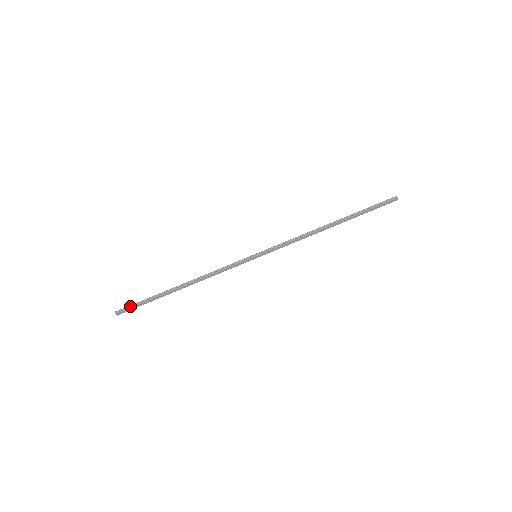
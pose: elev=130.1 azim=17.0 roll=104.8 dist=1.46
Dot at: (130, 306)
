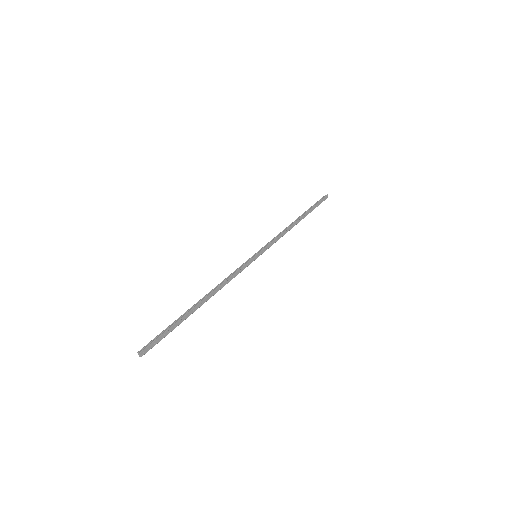
Dot at: (154, 339)
